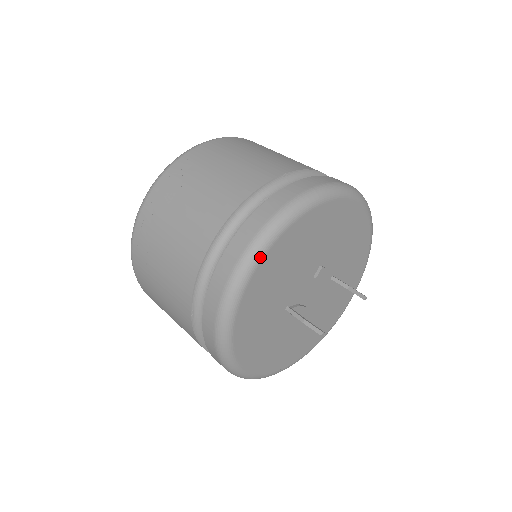
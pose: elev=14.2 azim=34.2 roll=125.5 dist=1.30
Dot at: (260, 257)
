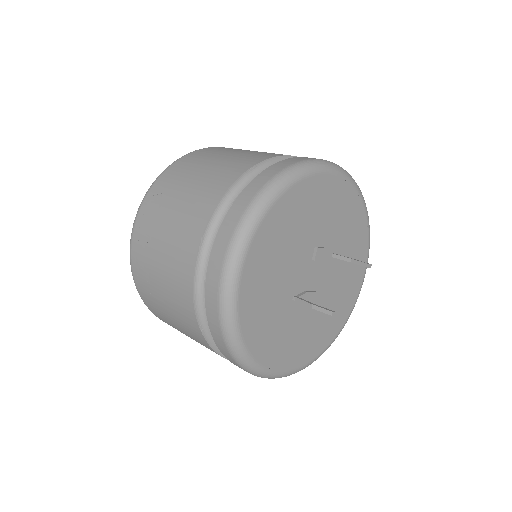
Dot at: (243, 256)
